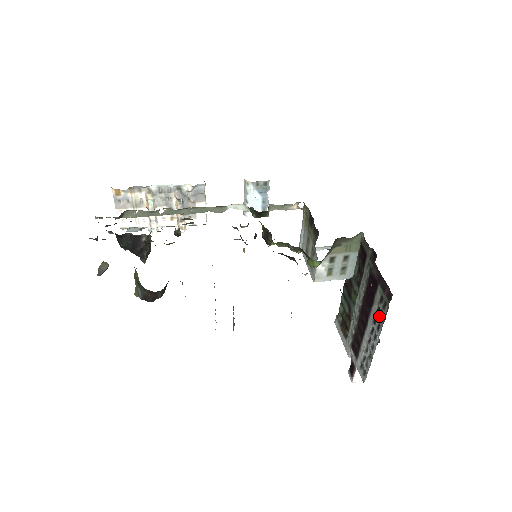
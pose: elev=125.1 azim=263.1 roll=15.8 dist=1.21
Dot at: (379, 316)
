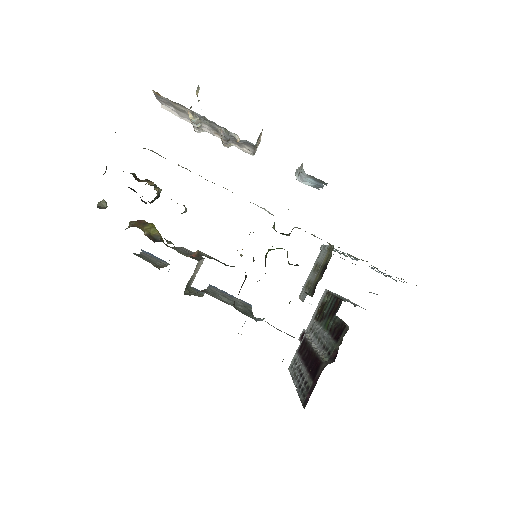
Dot at: (303, 386)
